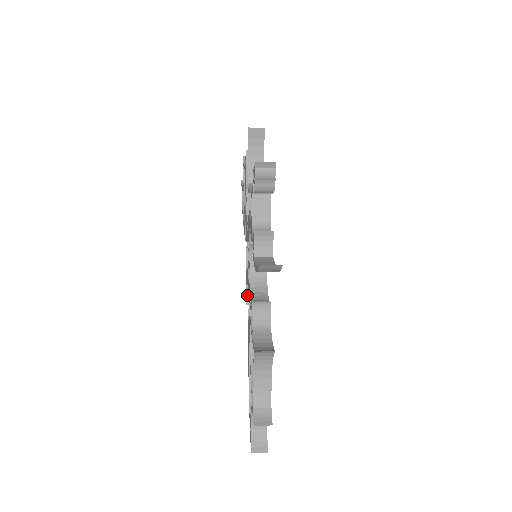
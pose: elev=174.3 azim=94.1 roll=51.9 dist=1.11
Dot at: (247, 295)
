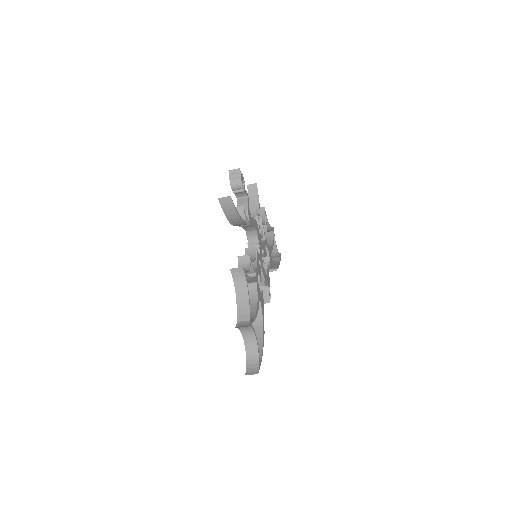
Dot at: occluded
